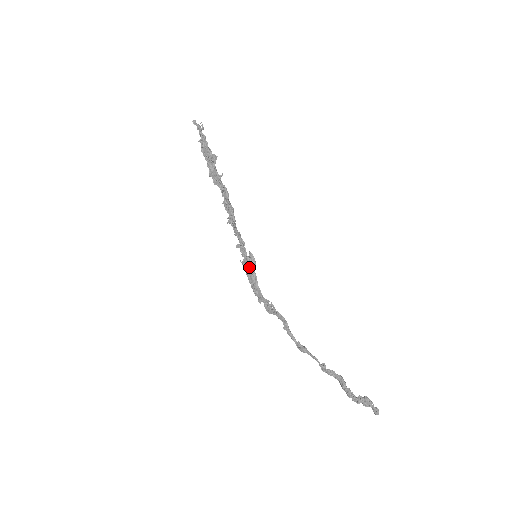
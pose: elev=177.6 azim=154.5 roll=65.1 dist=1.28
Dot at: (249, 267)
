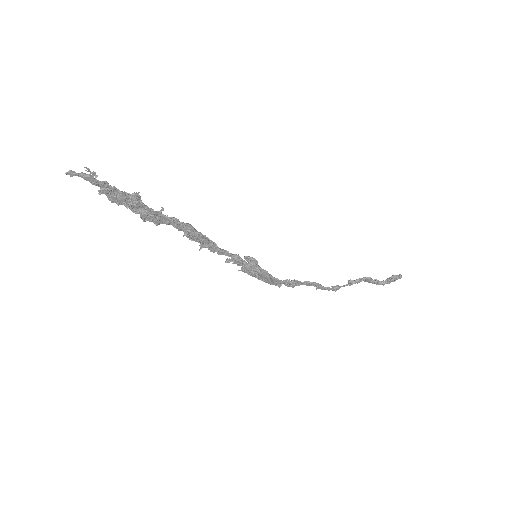
Dot at: (258, 272)
